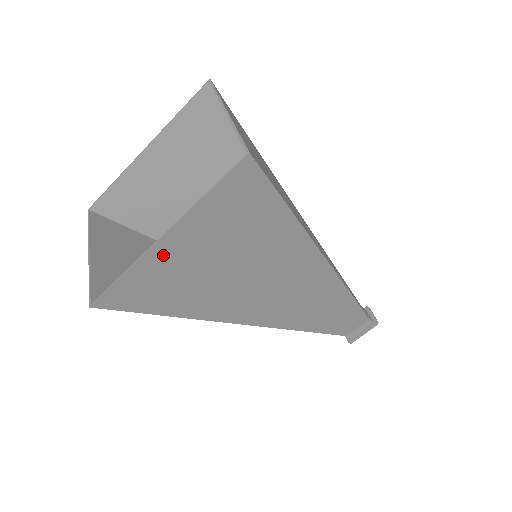
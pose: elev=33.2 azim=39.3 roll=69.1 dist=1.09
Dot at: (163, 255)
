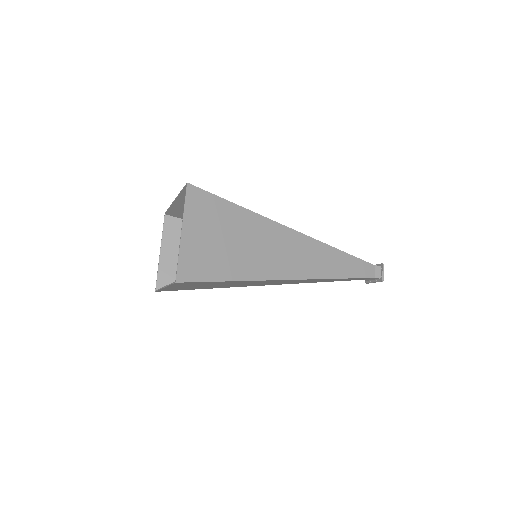
Dot at: occluded
